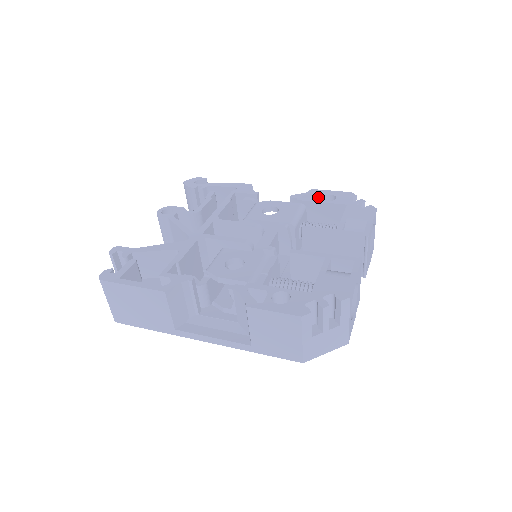
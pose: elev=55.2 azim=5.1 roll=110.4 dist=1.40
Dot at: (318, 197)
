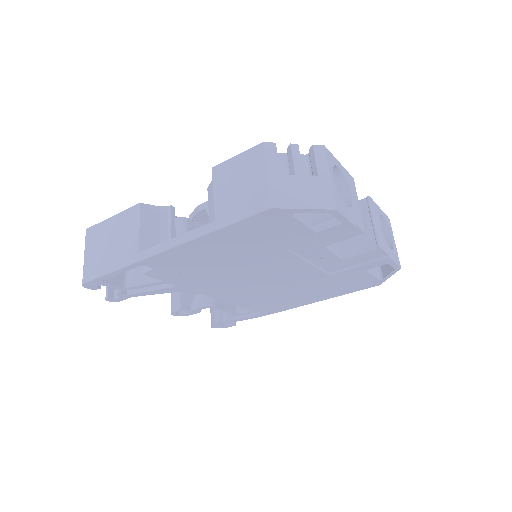
Dot at: occluded
